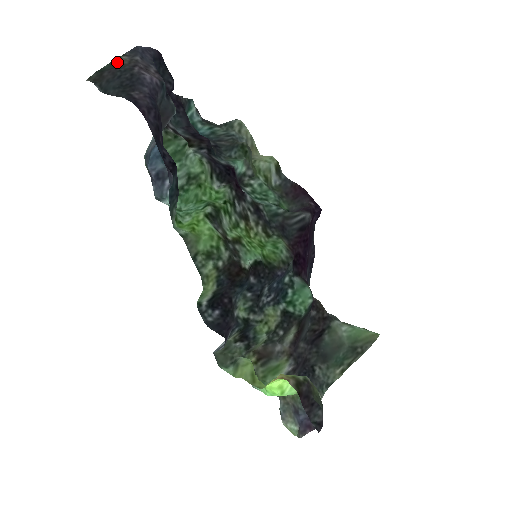
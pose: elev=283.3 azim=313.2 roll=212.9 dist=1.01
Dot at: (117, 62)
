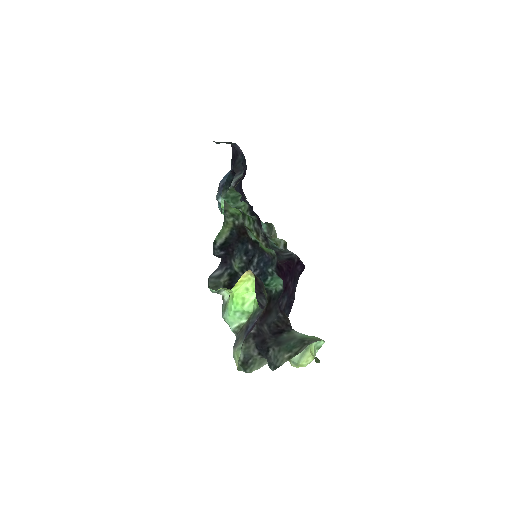
Dot at: (227, 143)
